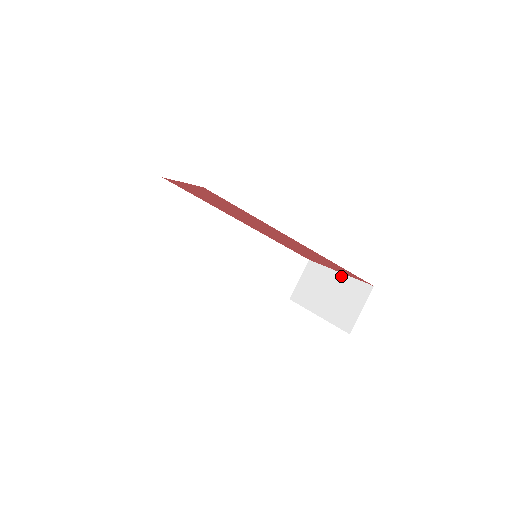
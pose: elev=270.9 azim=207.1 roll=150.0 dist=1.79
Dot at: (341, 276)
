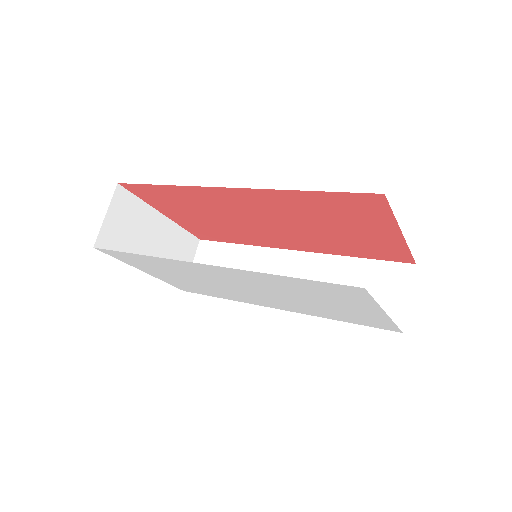
Dot at: occluded
